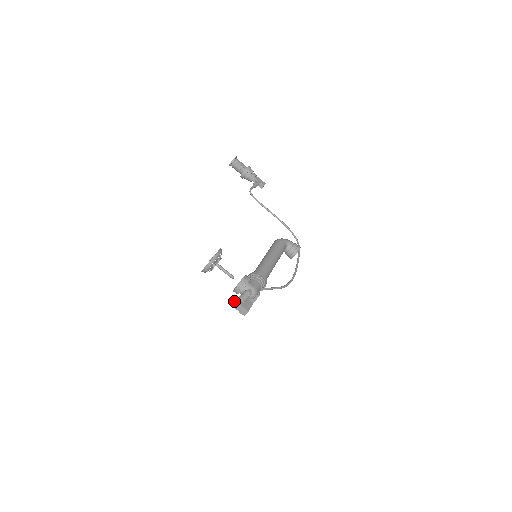
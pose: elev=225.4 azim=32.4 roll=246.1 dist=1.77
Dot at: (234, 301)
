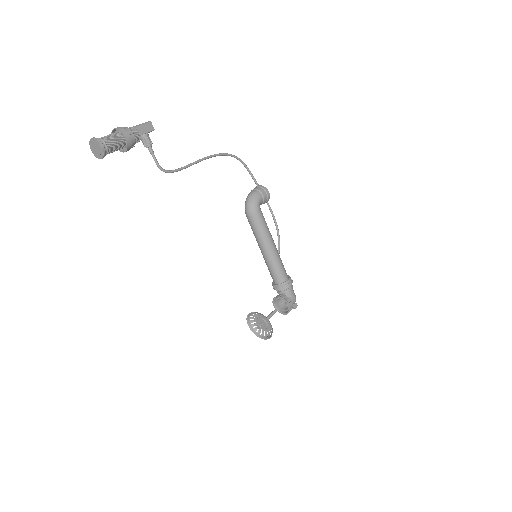
Dot at: occluded
